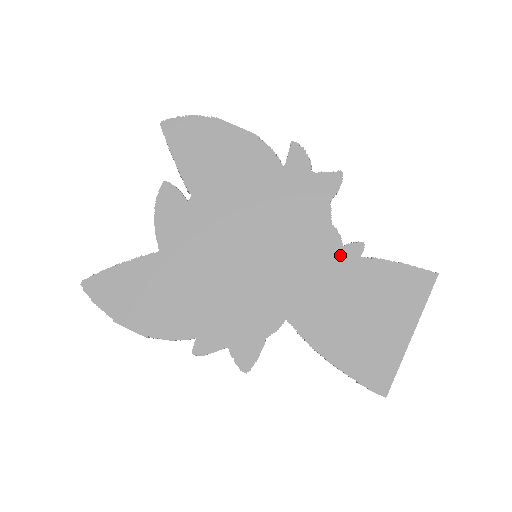
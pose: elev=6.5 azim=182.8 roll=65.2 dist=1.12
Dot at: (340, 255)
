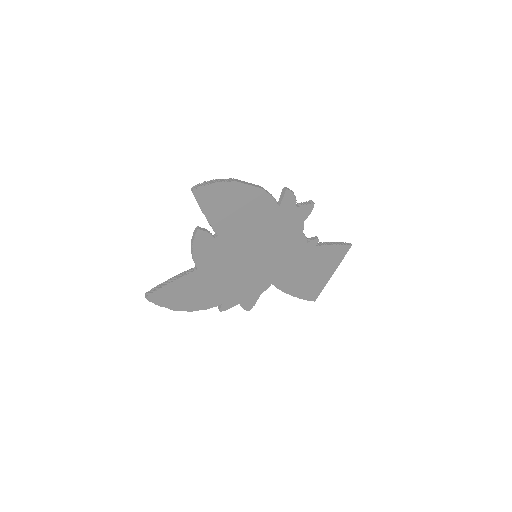
Dot at: (305, 248)
